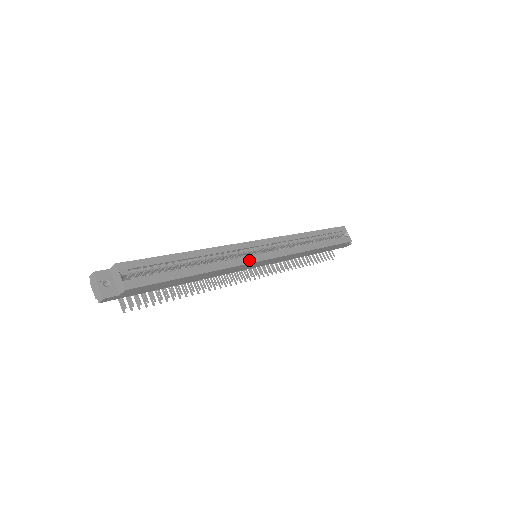
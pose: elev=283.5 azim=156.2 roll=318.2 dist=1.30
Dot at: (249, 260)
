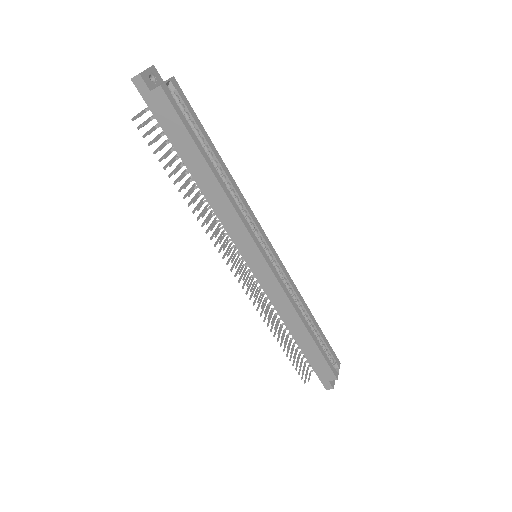
Dot at: (252, 234)
